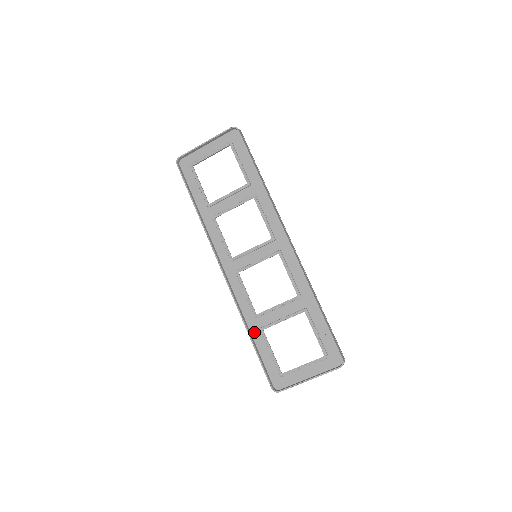
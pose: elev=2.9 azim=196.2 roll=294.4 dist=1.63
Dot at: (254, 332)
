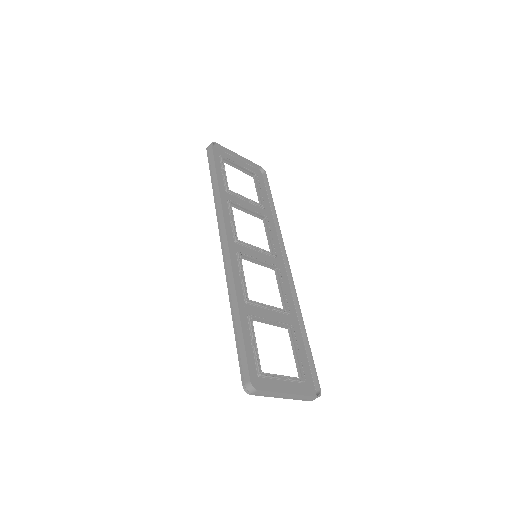
Dot at: occluded
